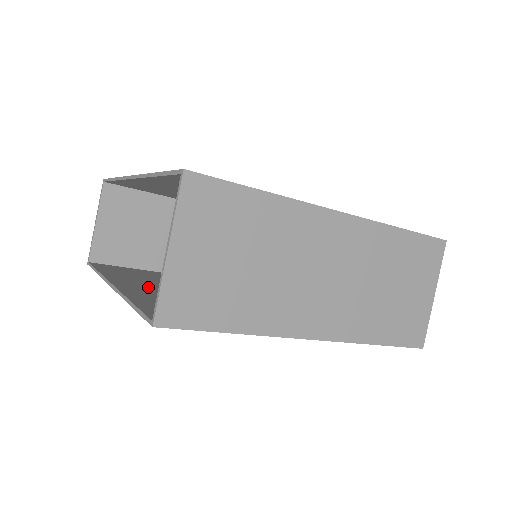
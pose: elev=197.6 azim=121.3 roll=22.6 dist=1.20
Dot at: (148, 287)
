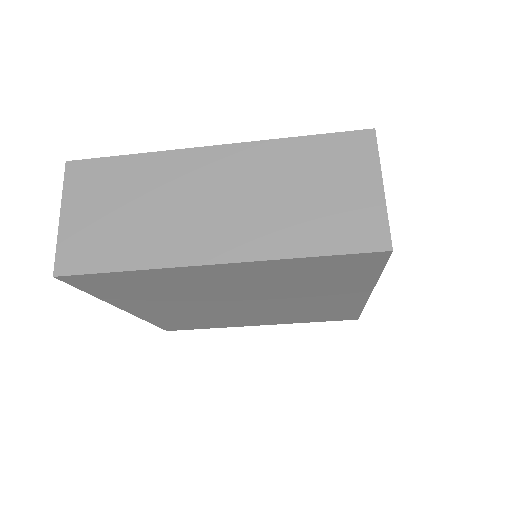
Dot at: occluded
